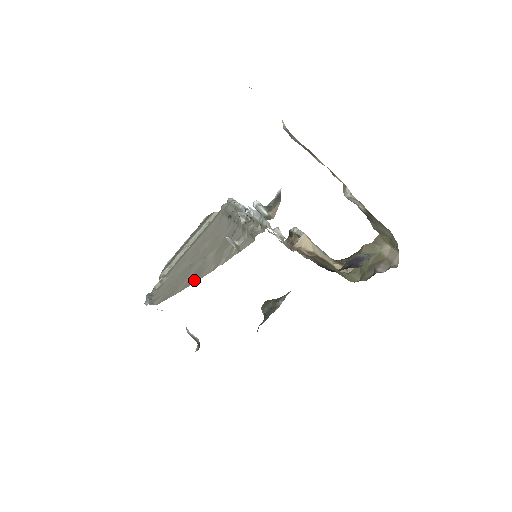
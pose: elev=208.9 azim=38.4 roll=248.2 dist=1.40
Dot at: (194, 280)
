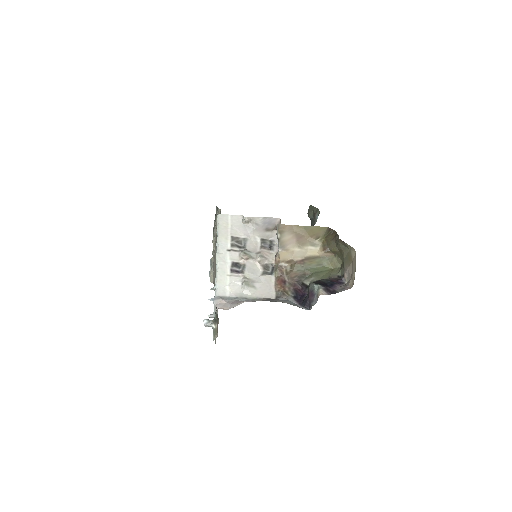
Dot at: occluded
